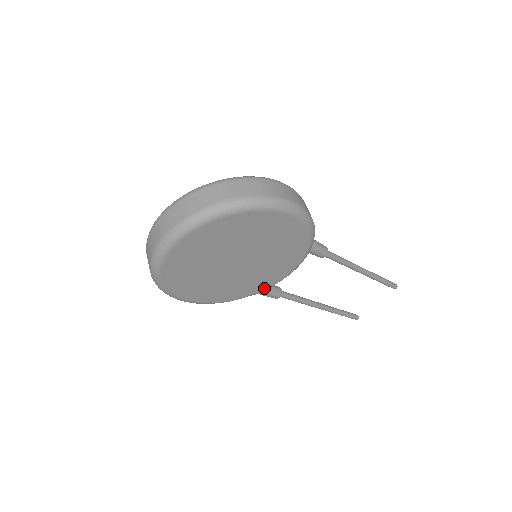
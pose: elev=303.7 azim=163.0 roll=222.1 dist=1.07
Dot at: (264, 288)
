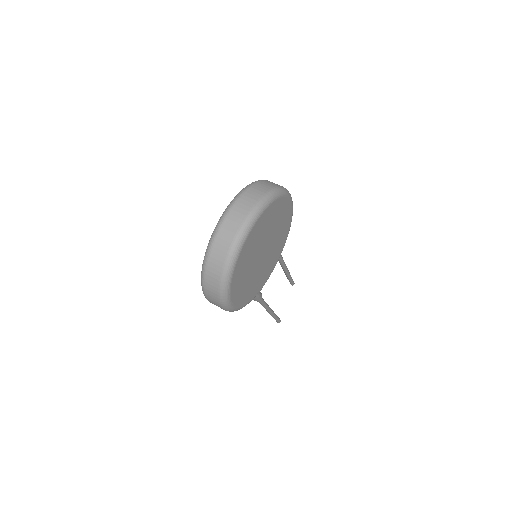
Dot at: (264, 284)
